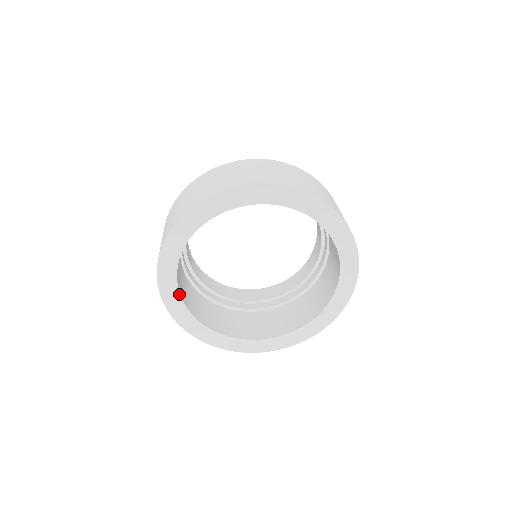
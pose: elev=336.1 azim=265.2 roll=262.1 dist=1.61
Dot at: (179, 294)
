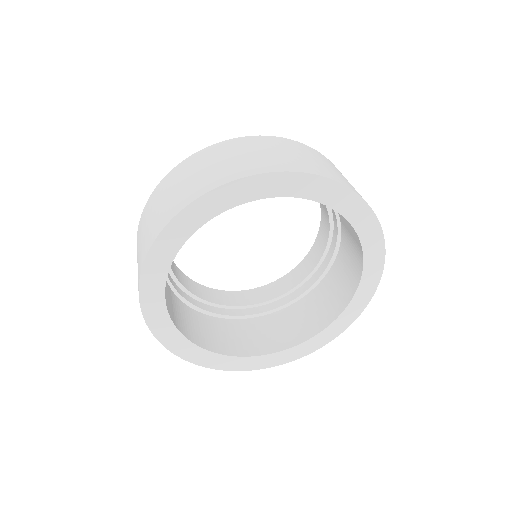
Dot at: (179, 332)
